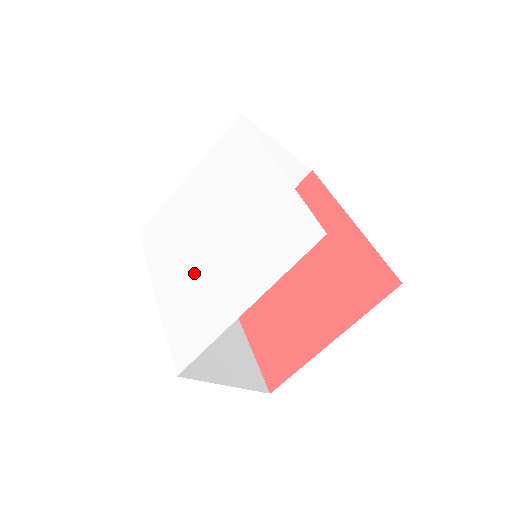
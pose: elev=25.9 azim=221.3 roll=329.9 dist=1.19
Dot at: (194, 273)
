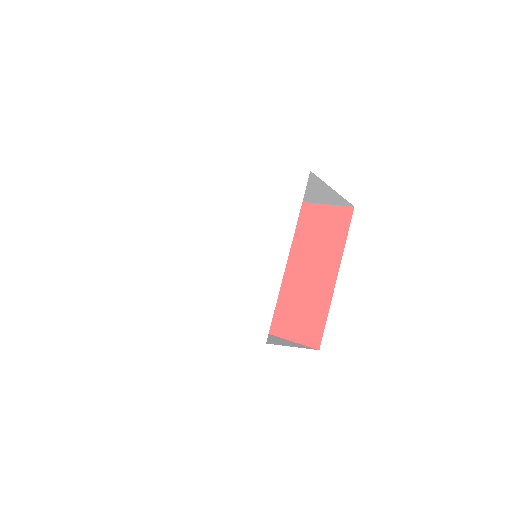
Dot at: (201, 256)
